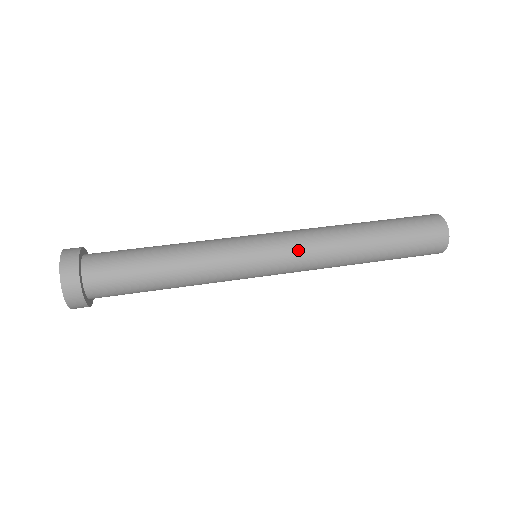
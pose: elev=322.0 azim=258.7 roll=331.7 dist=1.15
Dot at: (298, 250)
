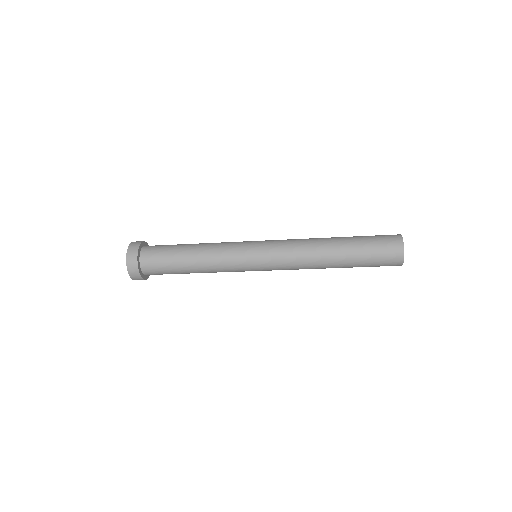
Dot at: (282, 254)
